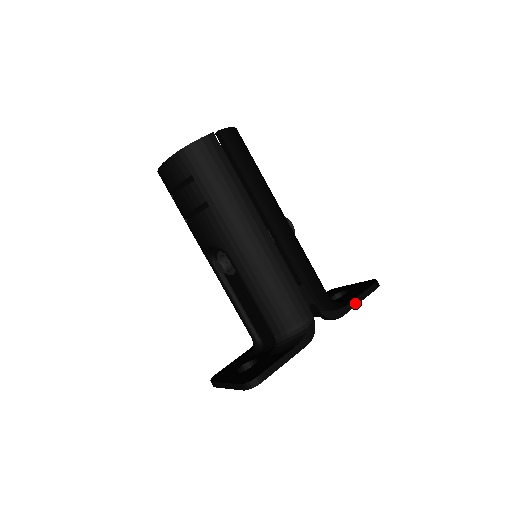
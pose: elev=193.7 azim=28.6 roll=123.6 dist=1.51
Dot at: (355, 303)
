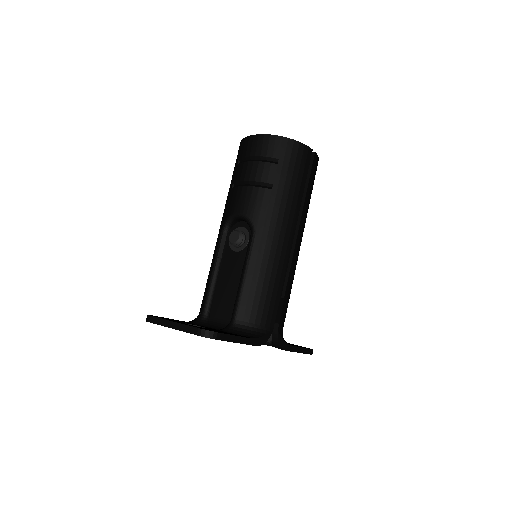
Dot at: (296, 350)
